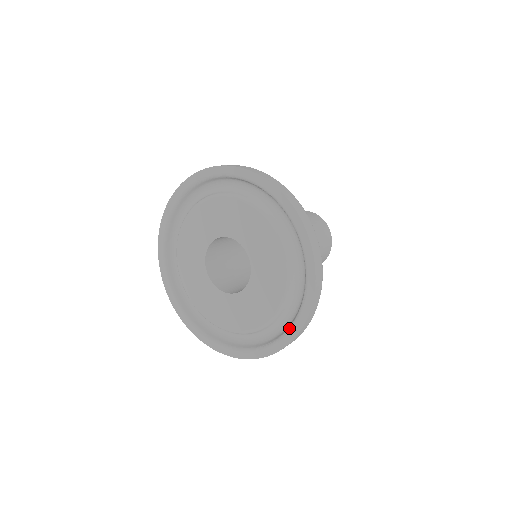
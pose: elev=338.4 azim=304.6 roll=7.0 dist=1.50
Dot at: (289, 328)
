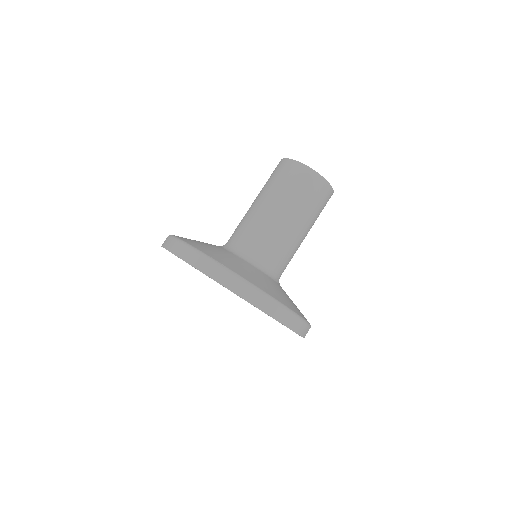
Dot at: occluded
